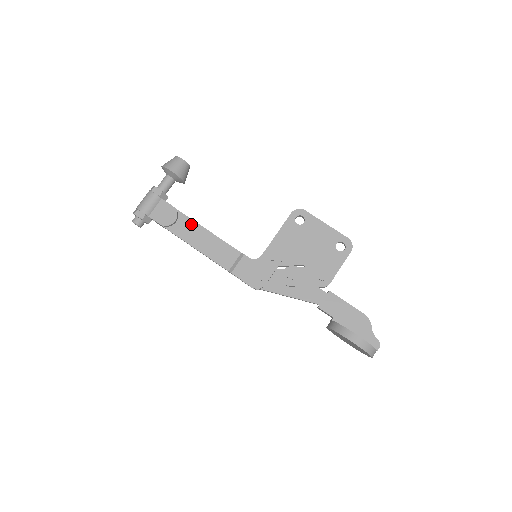
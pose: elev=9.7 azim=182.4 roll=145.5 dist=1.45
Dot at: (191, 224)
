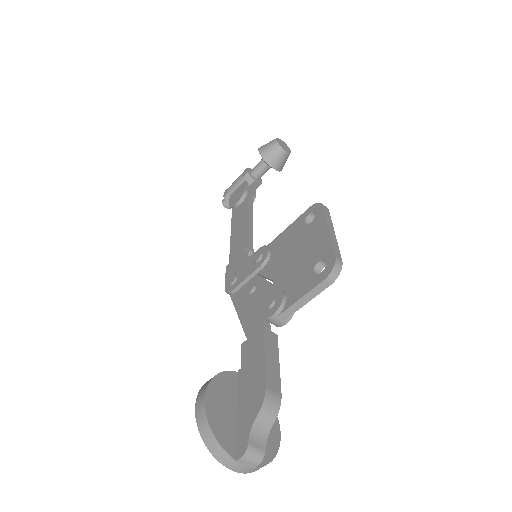
Dot at: (245, 209)
